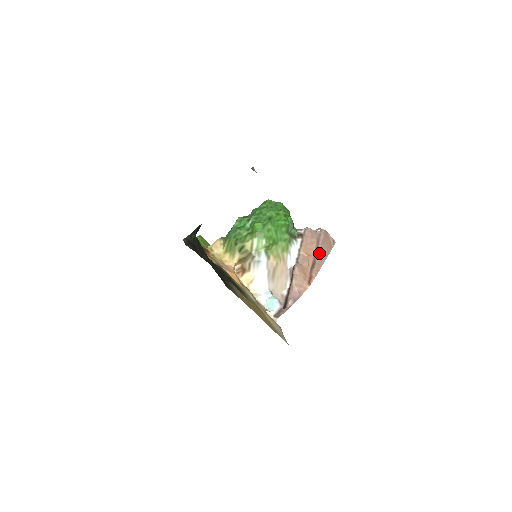
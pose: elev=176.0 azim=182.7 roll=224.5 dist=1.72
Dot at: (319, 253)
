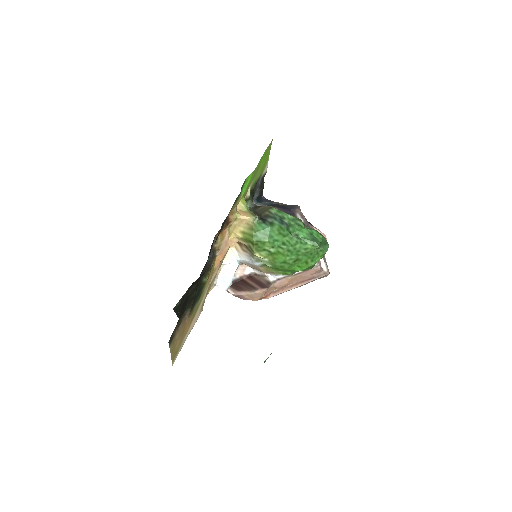
Dot at: occluded
